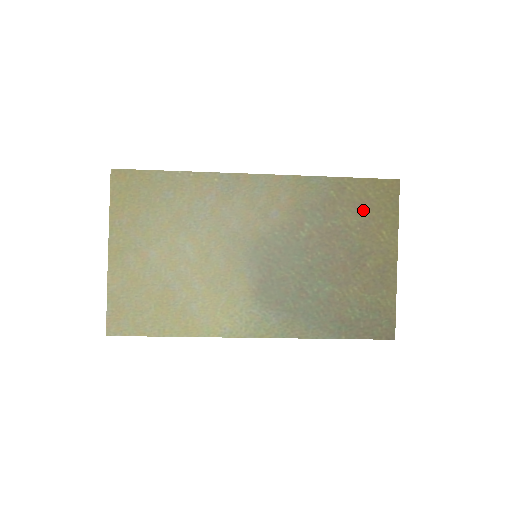
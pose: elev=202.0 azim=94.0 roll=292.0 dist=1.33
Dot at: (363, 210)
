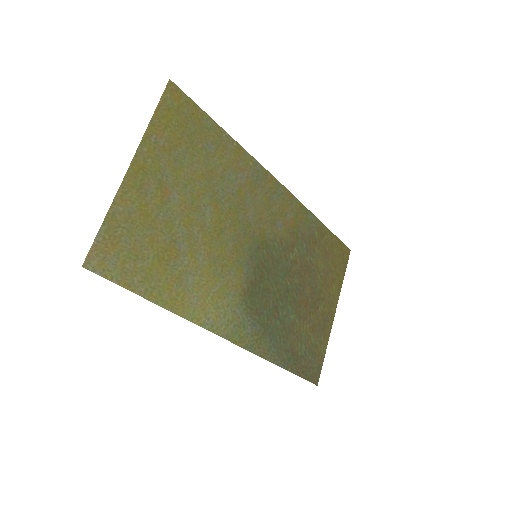
Dot at: (328, 260)
